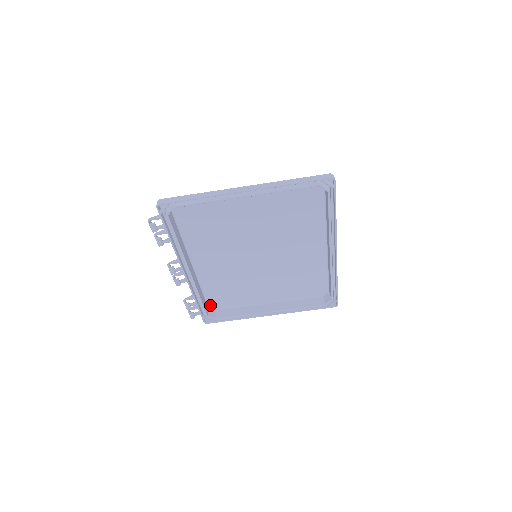
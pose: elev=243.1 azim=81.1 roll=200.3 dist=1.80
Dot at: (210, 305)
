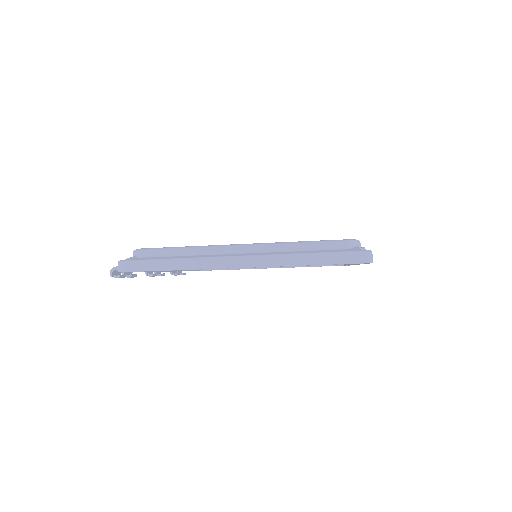
Dot at: occluded
